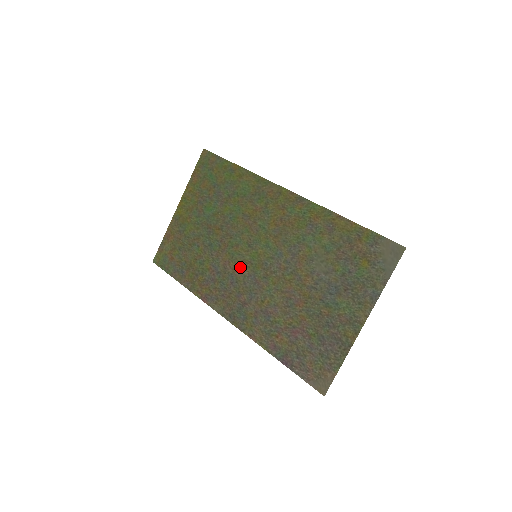
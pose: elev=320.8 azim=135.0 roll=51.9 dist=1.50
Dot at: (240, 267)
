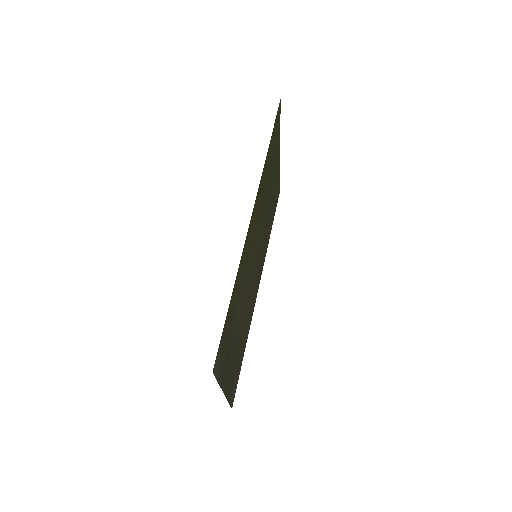
Dot at: (259, 255)
